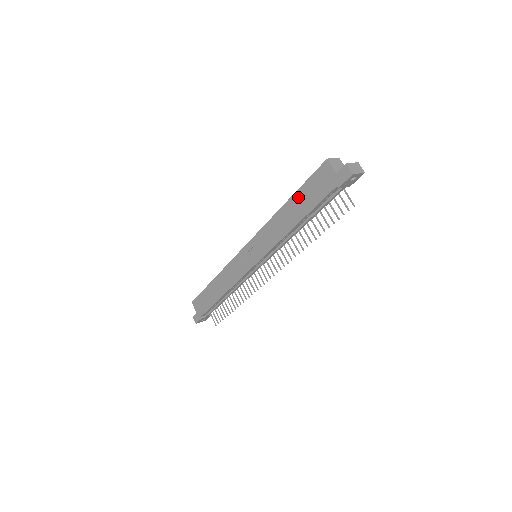
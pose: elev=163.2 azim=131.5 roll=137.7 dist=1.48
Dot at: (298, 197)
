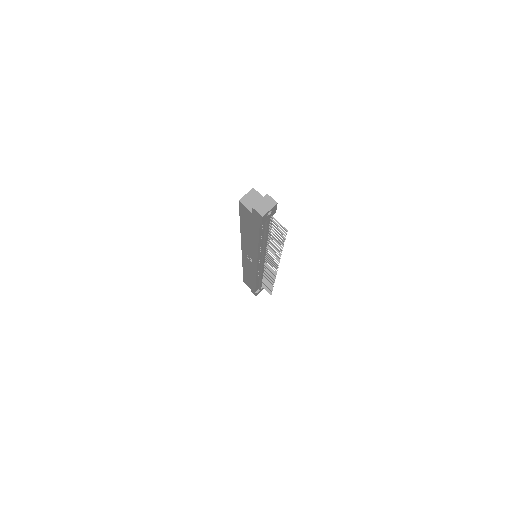
Dot at: (244, 226)
